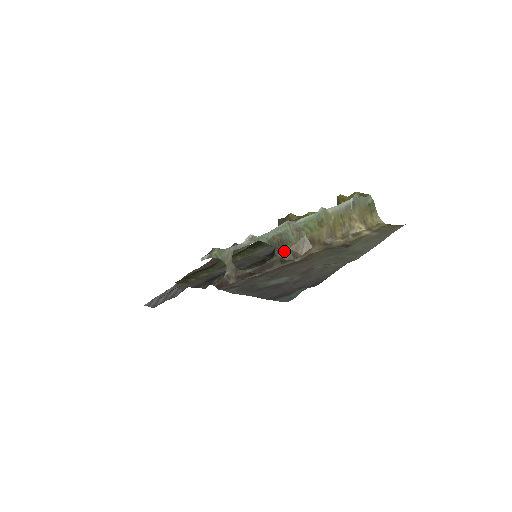
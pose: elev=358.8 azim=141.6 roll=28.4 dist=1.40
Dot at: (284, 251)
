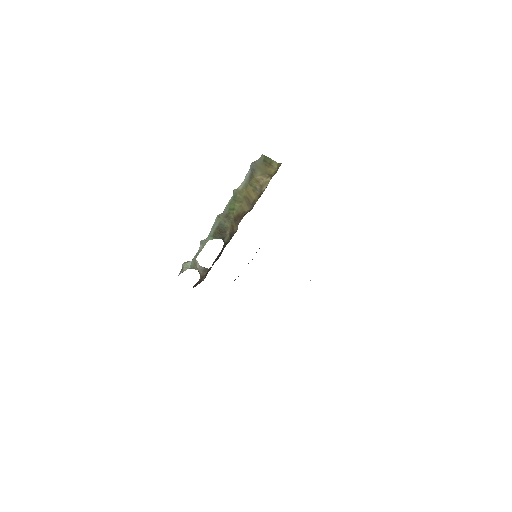
Dot at: (227, 236)
